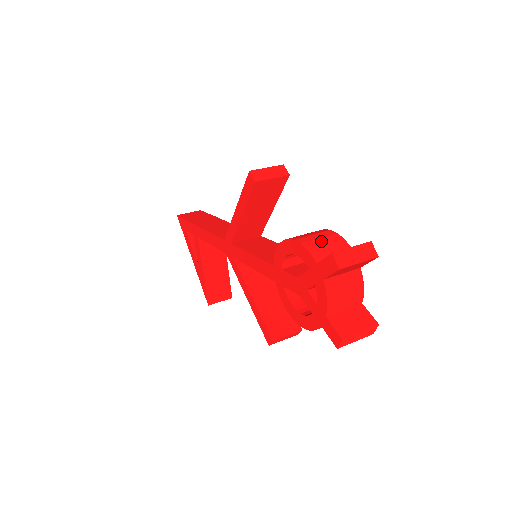
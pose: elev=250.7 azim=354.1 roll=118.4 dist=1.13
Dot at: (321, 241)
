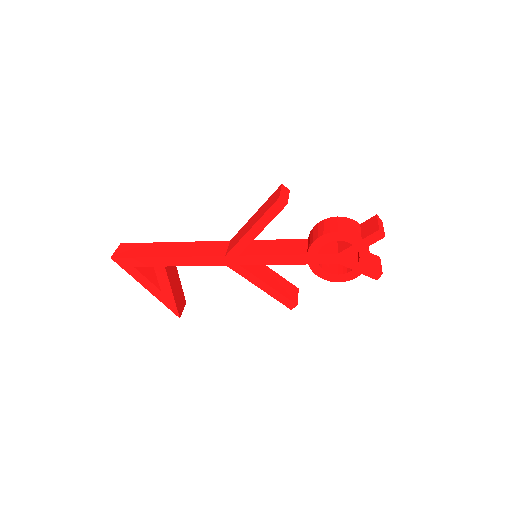
Dot at: (348, 226)
